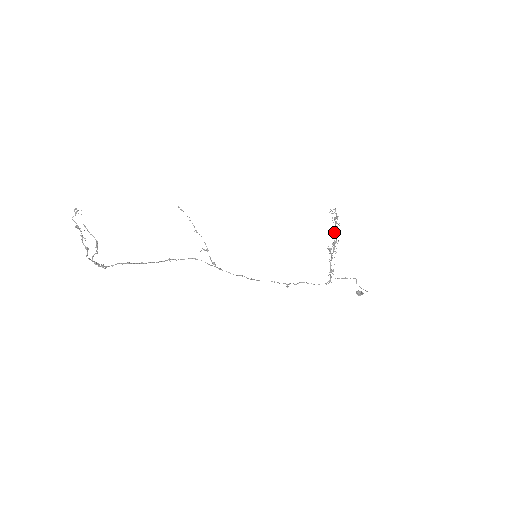
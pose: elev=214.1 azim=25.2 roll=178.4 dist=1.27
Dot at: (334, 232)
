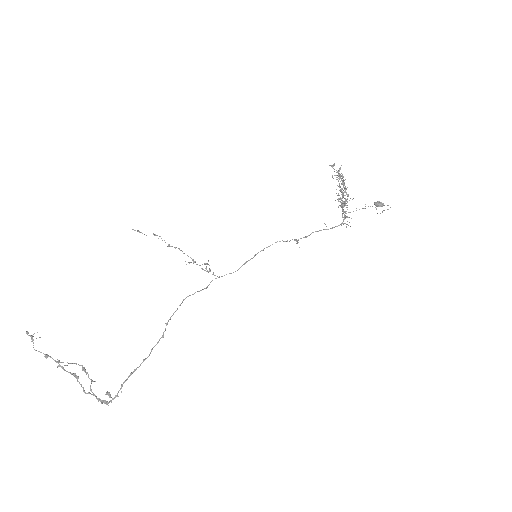
Dot at: (343, 197)
